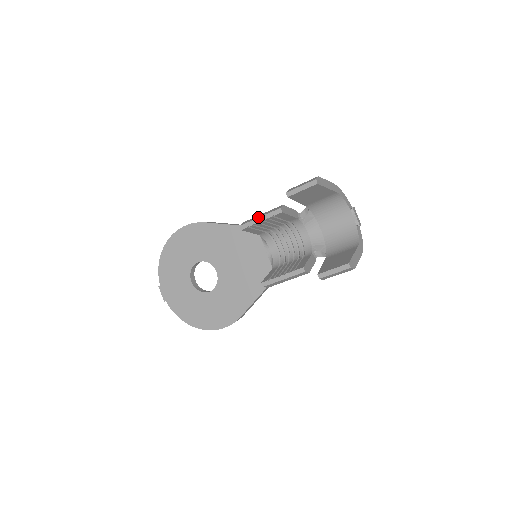
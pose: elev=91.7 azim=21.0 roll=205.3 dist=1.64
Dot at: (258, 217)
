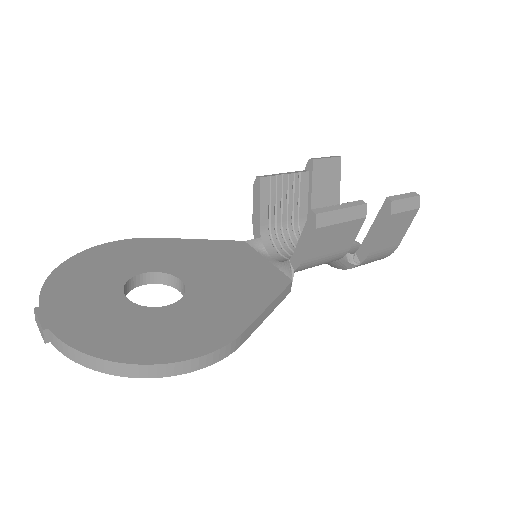
Dot at: (279, 173)
